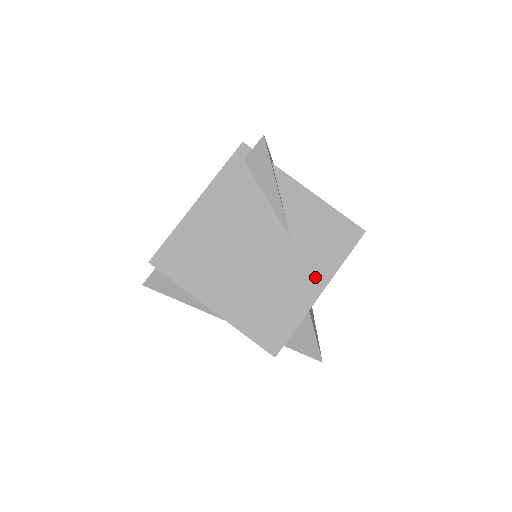
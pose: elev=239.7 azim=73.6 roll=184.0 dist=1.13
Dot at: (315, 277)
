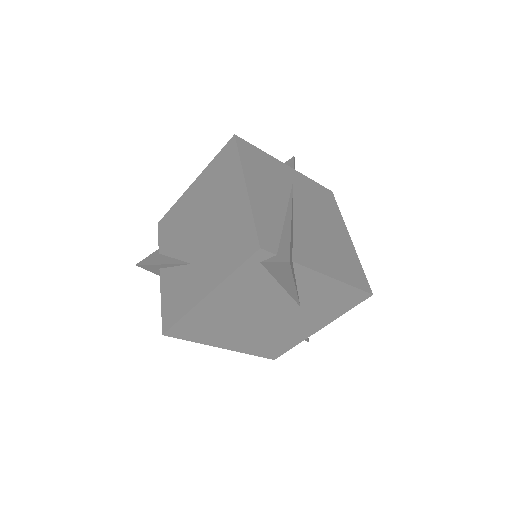
Dot at: (317, 324)
